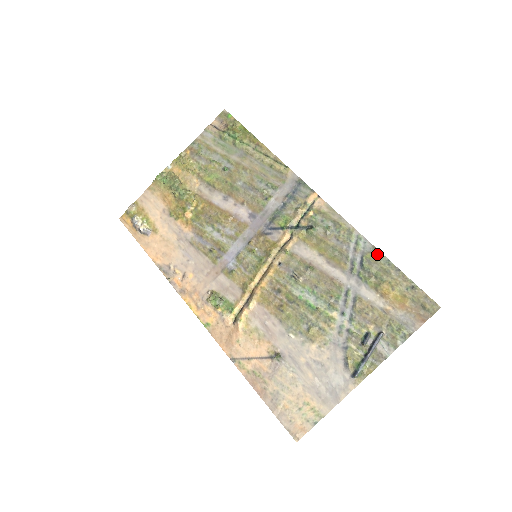
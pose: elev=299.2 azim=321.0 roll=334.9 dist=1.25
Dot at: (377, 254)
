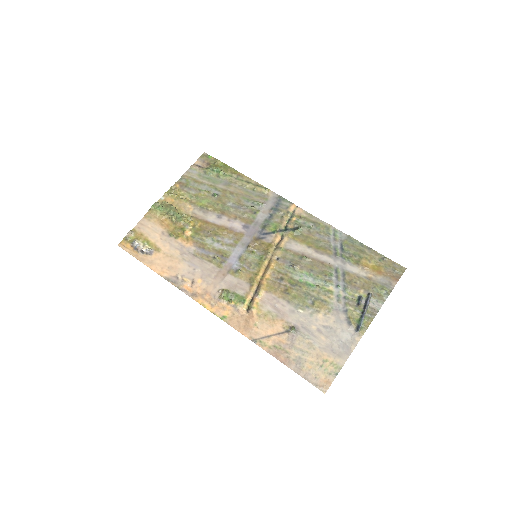
Dot at: (352, 240)
